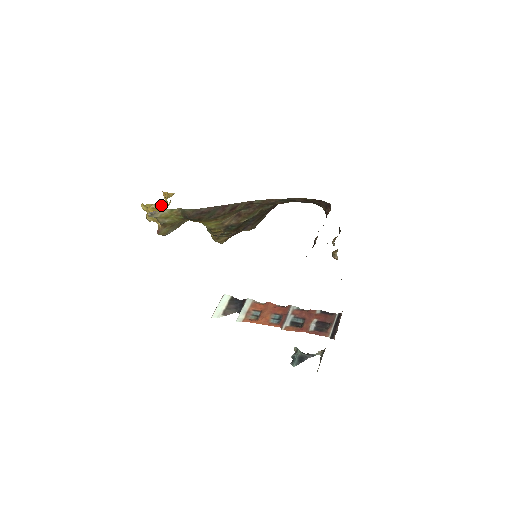
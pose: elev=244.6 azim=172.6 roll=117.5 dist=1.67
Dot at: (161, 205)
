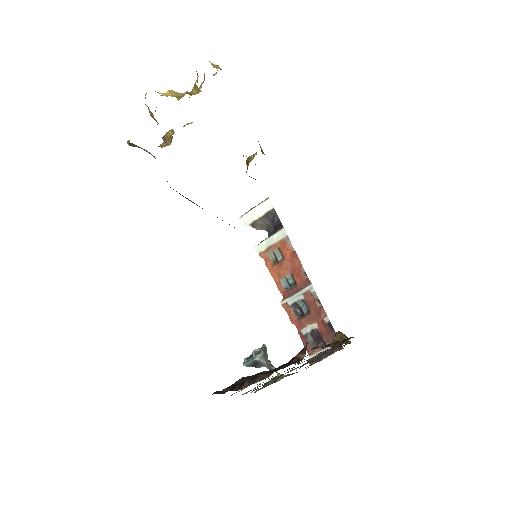
Dot at: occluded
